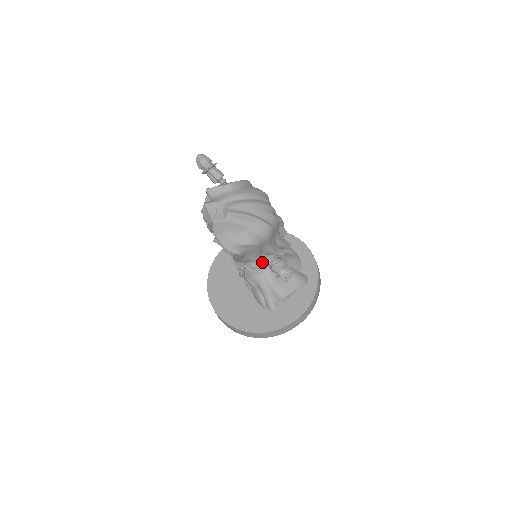
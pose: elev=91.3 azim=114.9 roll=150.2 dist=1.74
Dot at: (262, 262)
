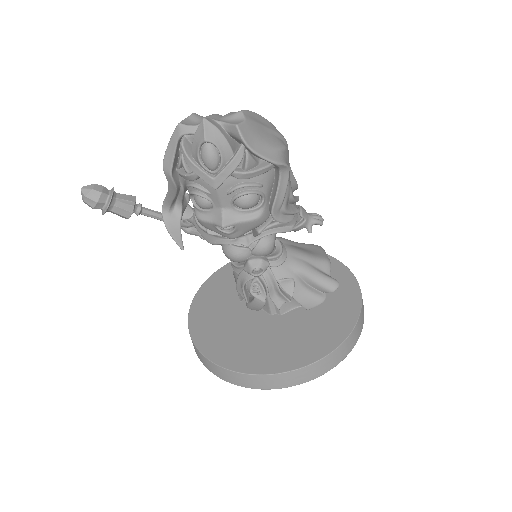
Dot at: (296, 199)
